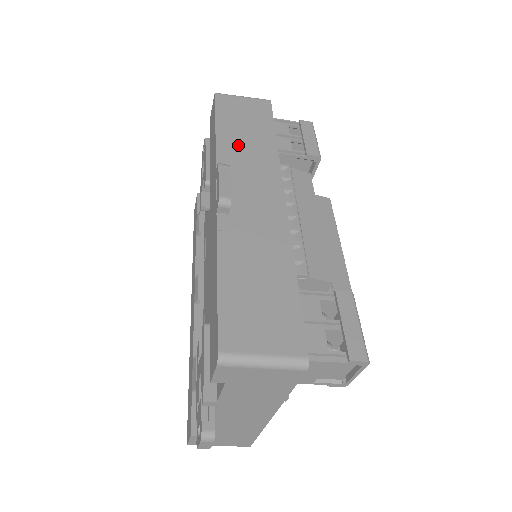
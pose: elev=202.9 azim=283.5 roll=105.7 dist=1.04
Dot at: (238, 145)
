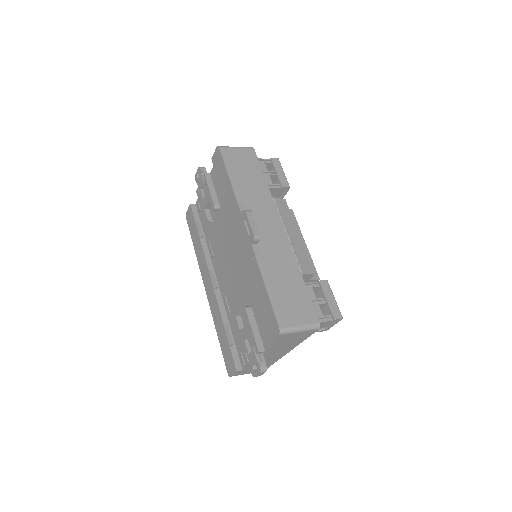
Dot at: (247, 190)
